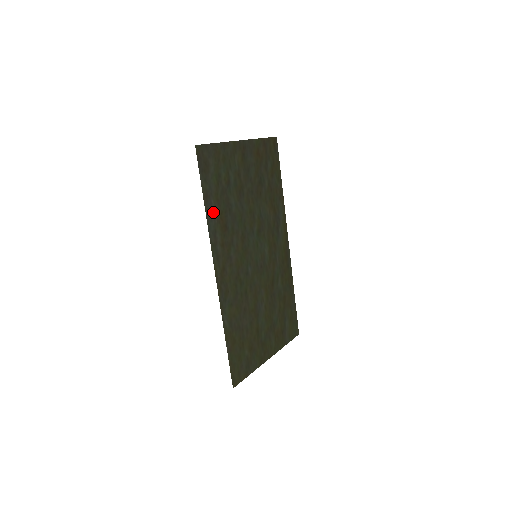
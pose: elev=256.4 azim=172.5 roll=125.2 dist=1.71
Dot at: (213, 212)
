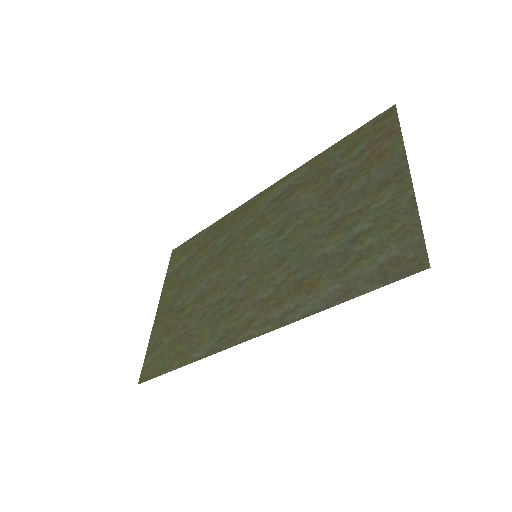
Dot at: (323, 294)
